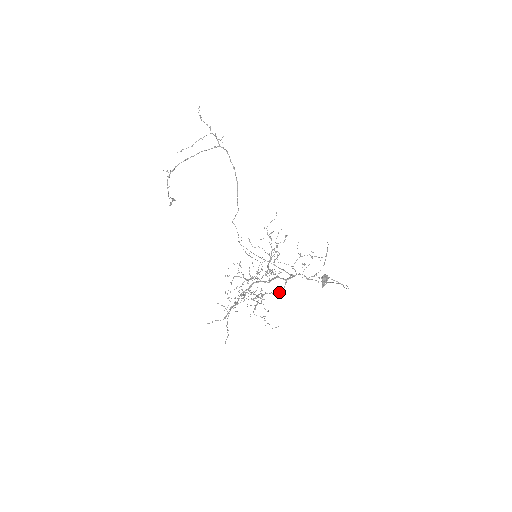
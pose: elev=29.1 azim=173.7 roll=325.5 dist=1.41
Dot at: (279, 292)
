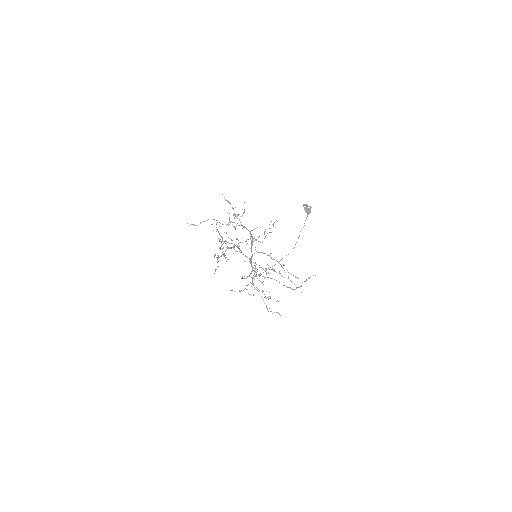
Dot at: occluded
